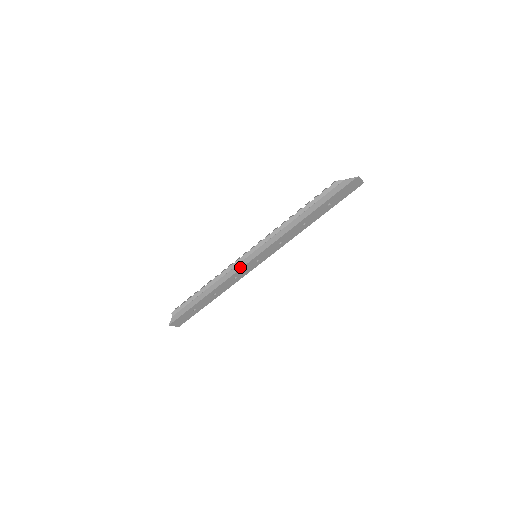
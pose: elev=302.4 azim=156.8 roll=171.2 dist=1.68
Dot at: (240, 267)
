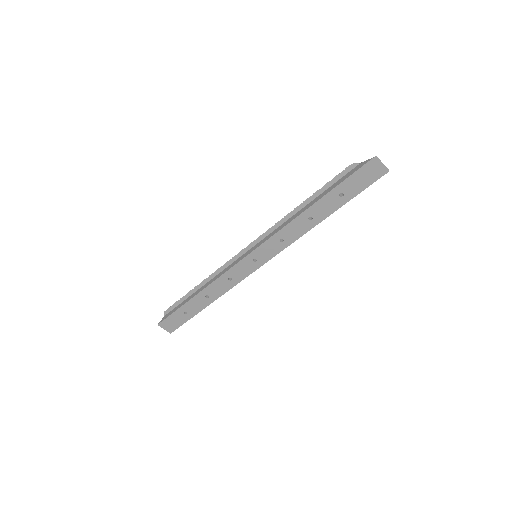
Dot at: (234, 264)
